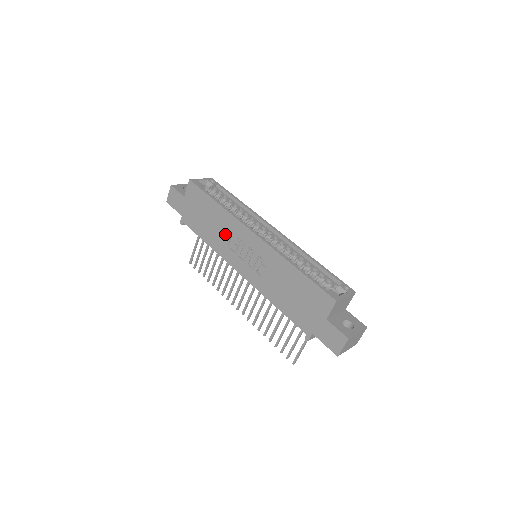
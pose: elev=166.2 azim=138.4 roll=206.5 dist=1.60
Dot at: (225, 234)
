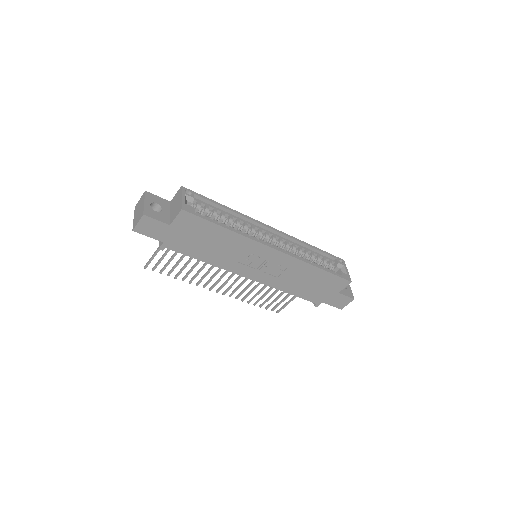
Dot at: (236, 253)
